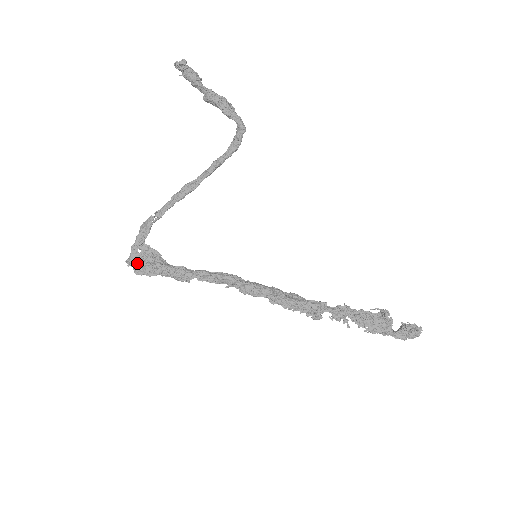
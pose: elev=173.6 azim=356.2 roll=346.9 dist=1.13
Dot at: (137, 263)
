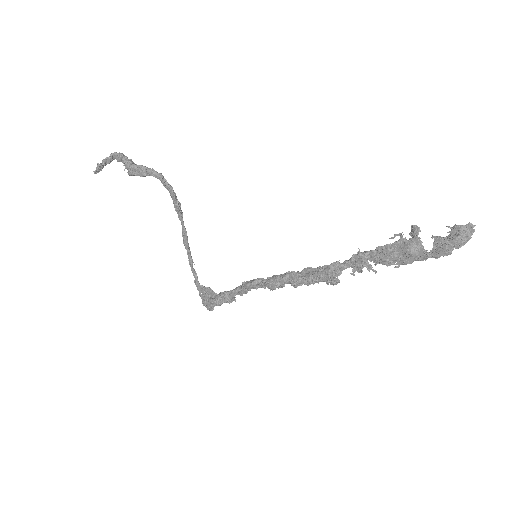
Dot at: (204, 303)
